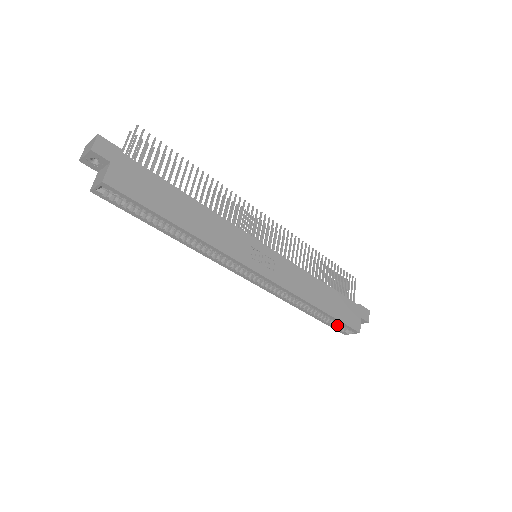
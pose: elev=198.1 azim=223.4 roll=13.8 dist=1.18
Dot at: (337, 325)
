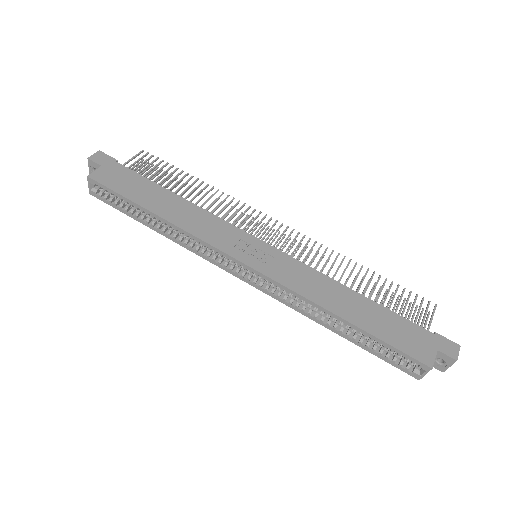
Dot at: (394, 357)
